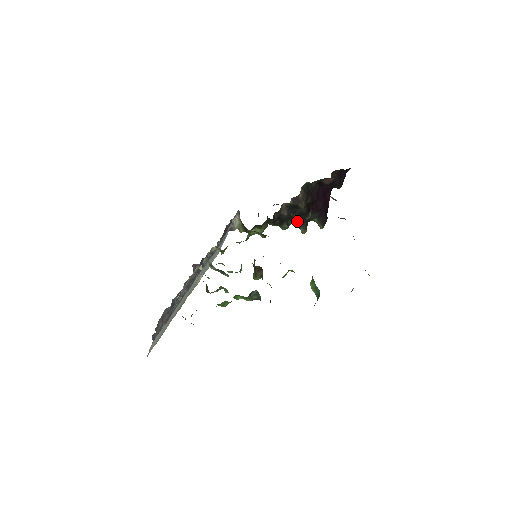
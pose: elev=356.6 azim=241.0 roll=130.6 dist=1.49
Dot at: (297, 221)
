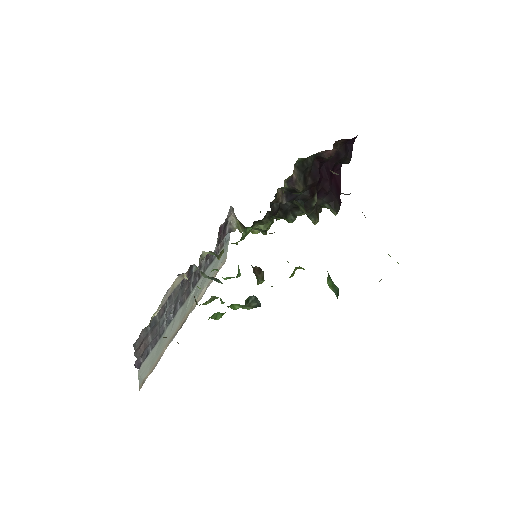
Dot at: (302, 209)
